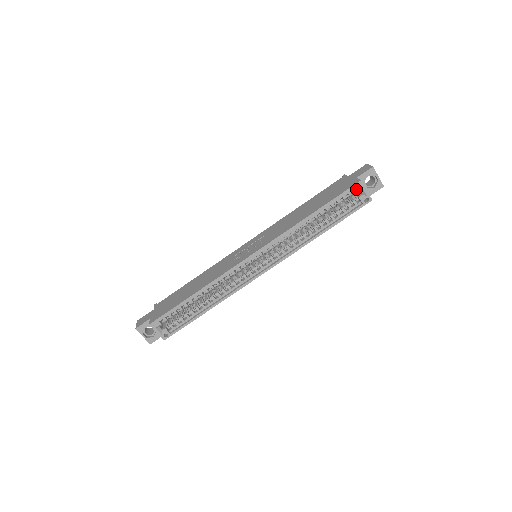
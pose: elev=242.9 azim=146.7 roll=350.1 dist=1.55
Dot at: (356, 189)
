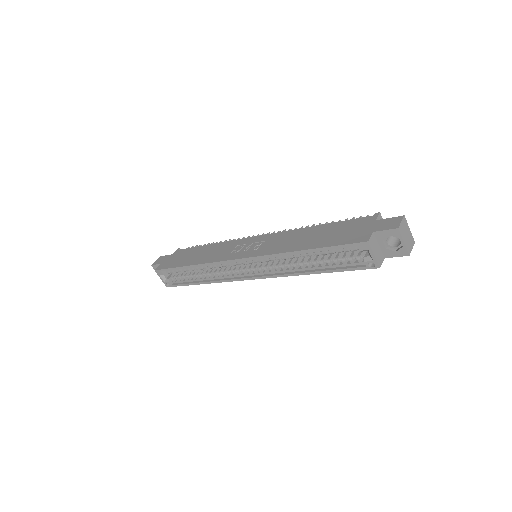
Dot at: (360, 248)
